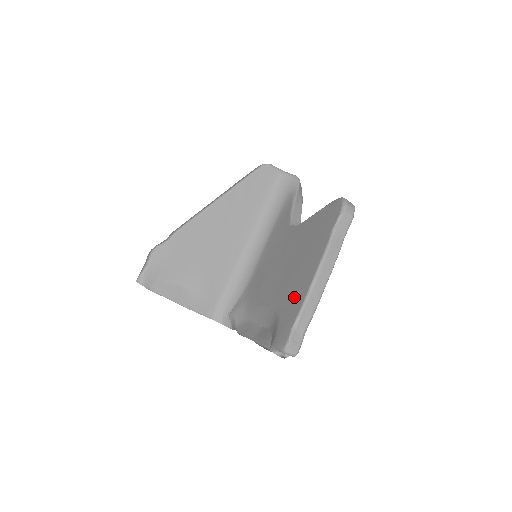
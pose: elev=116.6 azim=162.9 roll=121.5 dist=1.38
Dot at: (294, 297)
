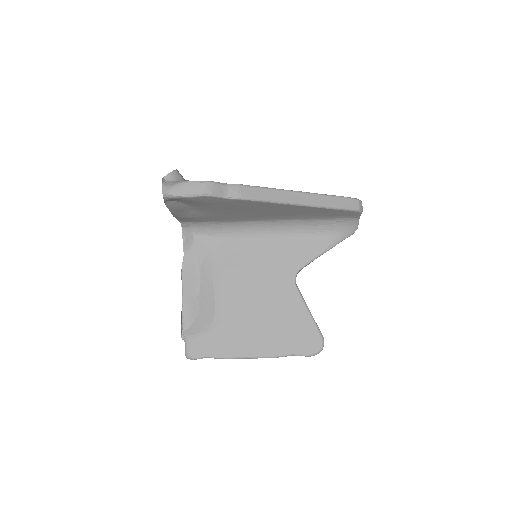
Dot at: (230, 341)
